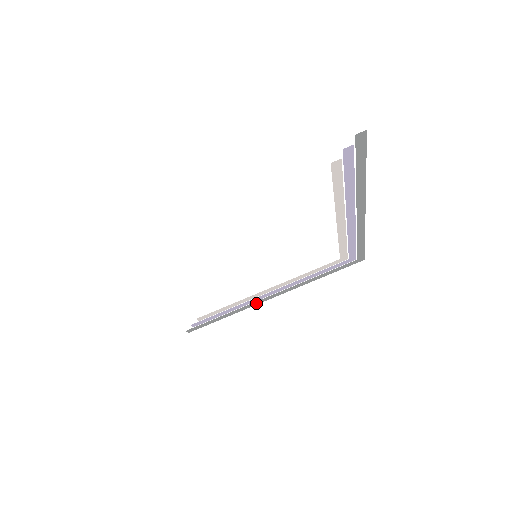
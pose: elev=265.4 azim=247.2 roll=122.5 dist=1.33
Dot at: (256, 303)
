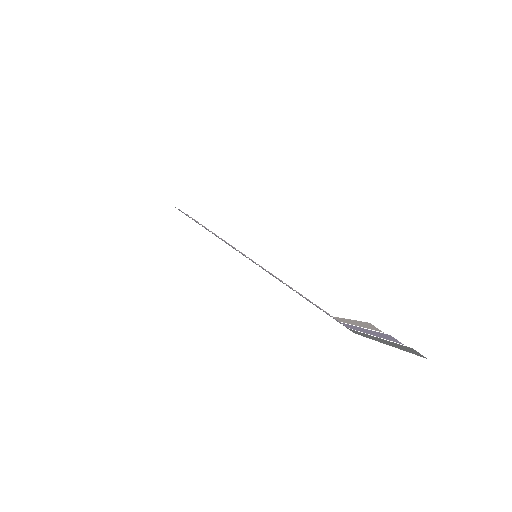
Dot at: occluded
